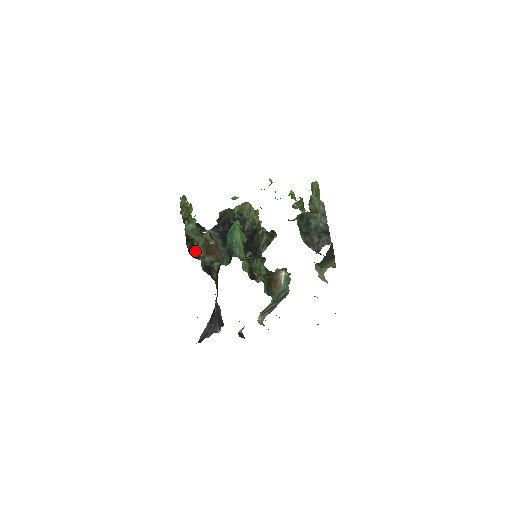
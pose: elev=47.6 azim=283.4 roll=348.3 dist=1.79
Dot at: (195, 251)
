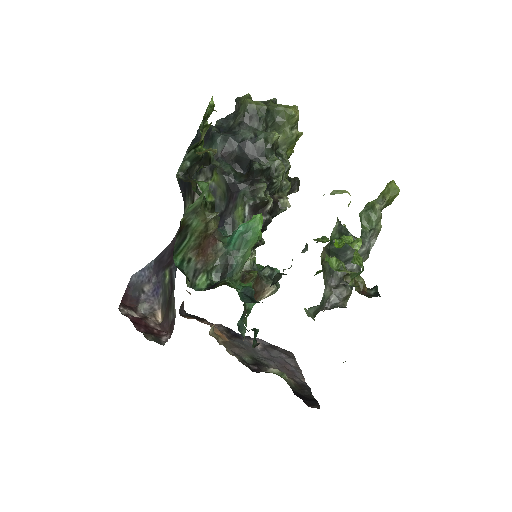
Dot at: (182, 250)
